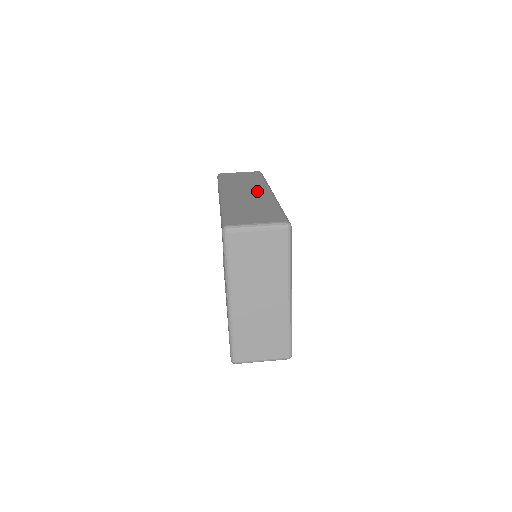
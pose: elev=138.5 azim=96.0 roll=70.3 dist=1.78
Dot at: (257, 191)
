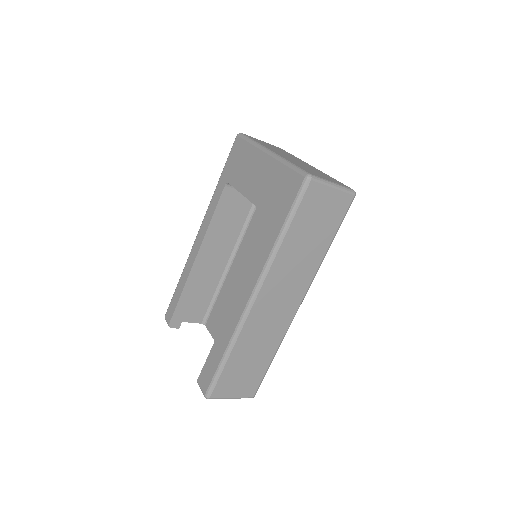
Dot at: occluded
